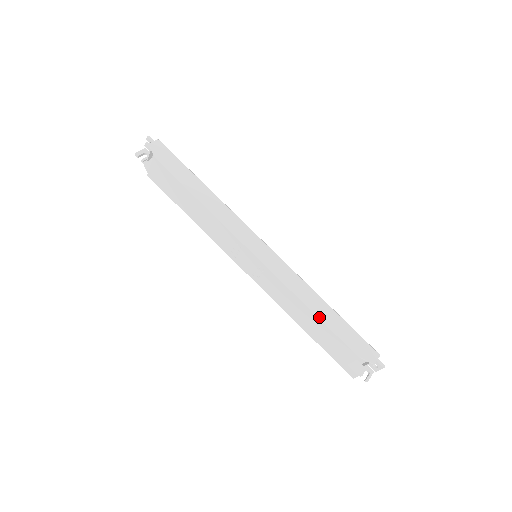
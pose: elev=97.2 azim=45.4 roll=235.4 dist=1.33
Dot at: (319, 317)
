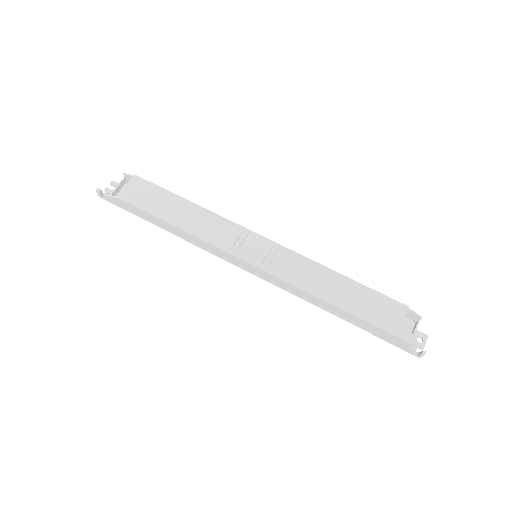
Dot at: (351, 279)
